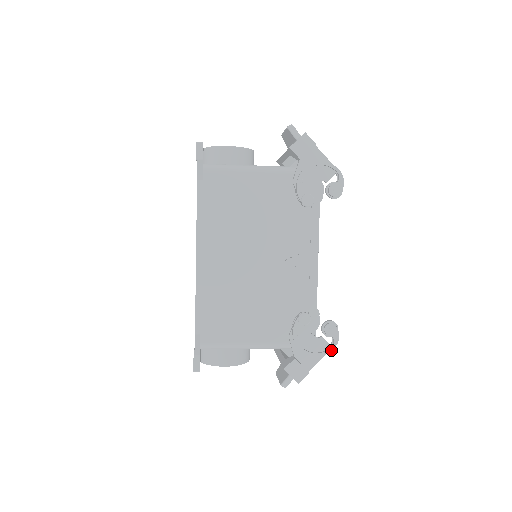
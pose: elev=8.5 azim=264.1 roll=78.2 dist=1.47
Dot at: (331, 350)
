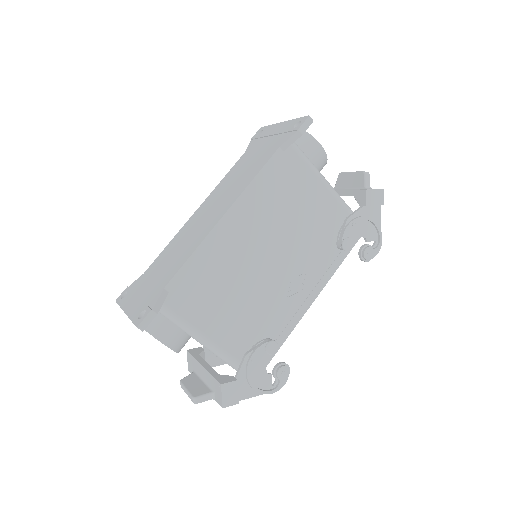
Dot at: (270, 393)
